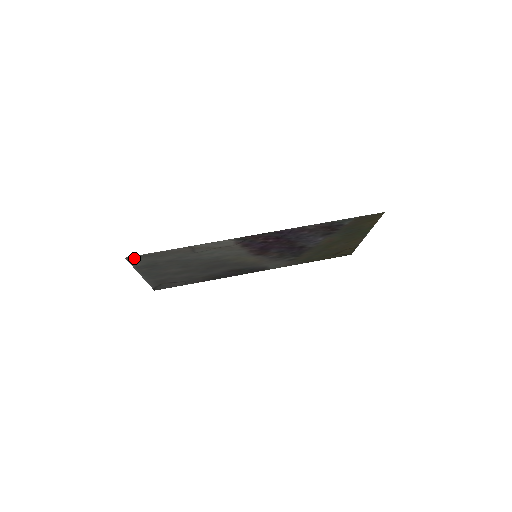
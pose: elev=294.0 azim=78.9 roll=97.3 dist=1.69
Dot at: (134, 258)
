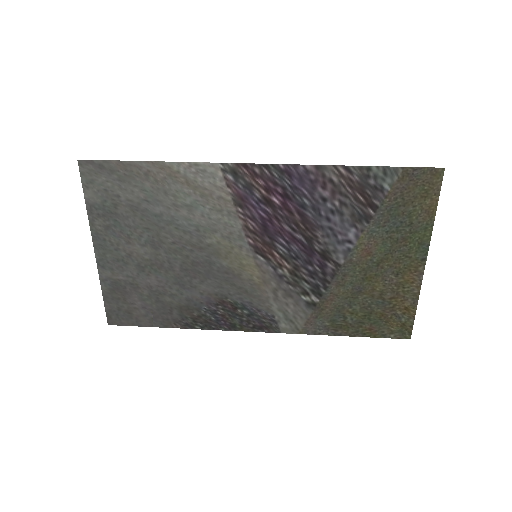
Dot at: (89, 170)
